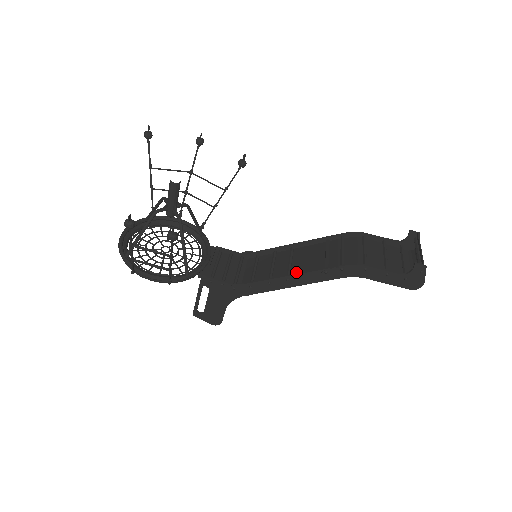
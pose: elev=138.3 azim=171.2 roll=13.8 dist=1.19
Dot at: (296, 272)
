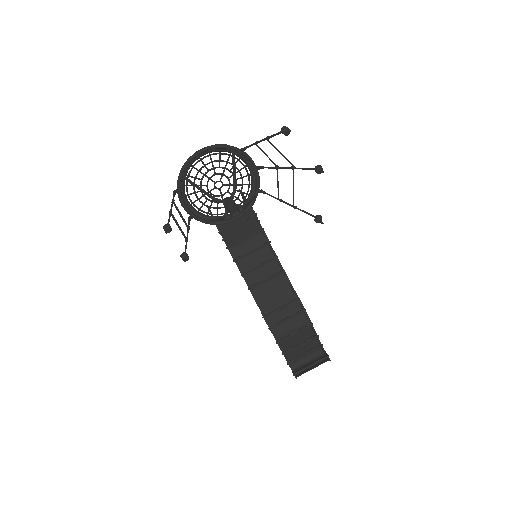
Dot at: (259, 291)
